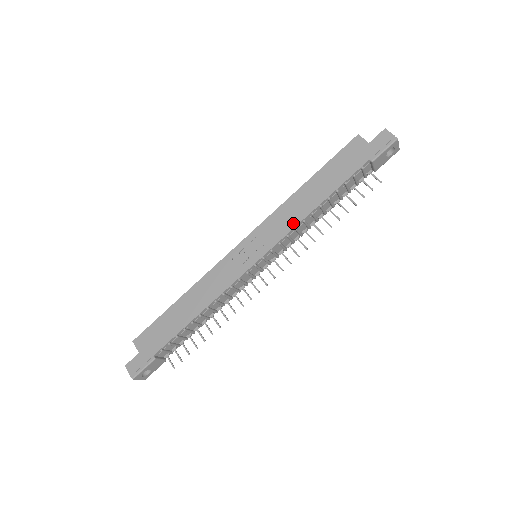
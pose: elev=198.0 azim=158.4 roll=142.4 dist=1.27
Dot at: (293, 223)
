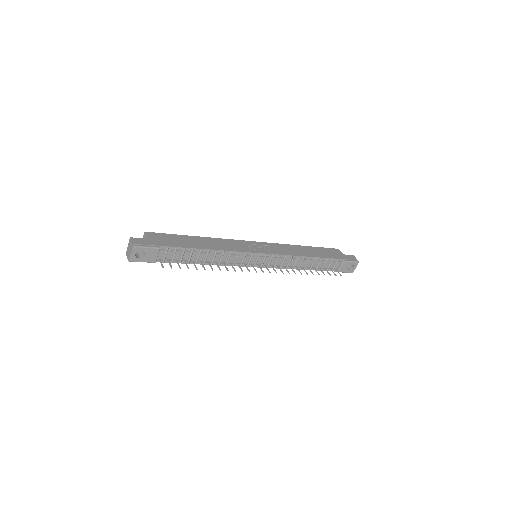
Dot at: (291, 253)
